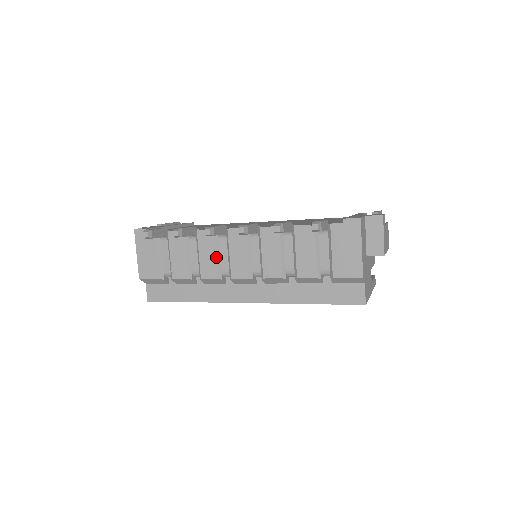
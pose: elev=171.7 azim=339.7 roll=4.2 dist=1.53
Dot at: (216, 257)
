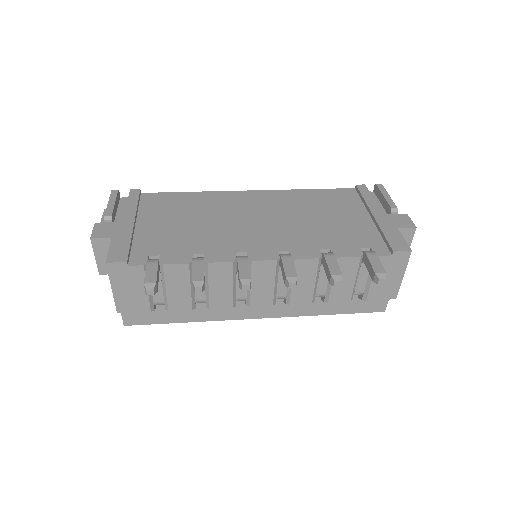
Dot at: (232, 288)
